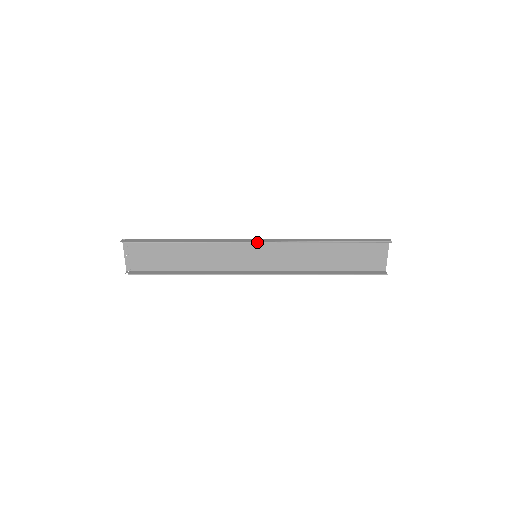
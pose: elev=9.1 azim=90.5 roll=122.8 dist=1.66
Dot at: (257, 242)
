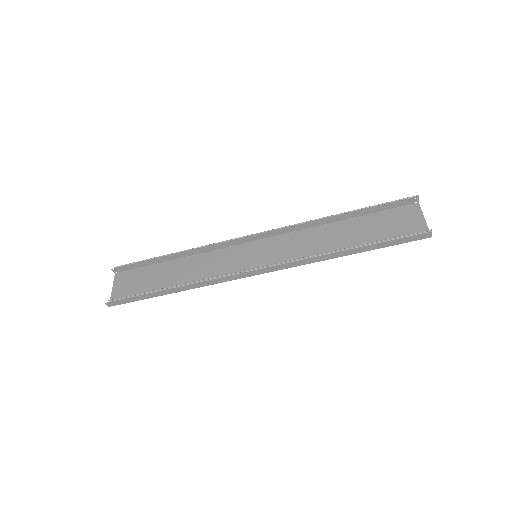
Dot at: (254, 234)
